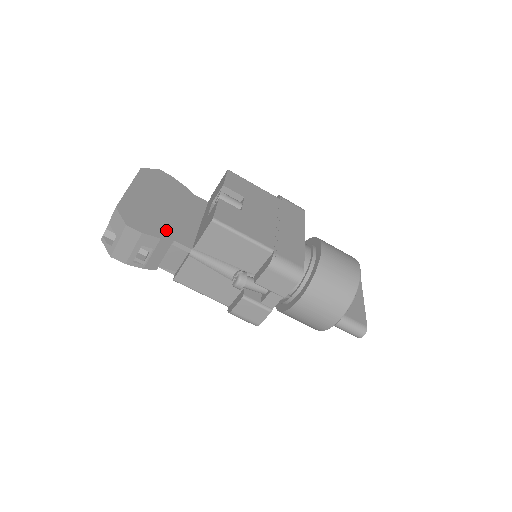
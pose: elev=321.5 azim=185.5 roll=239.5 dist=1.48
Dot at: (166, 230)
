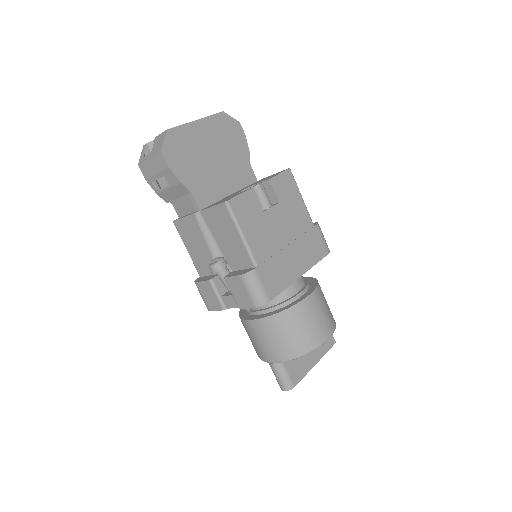
Dot at: (193, 179)
